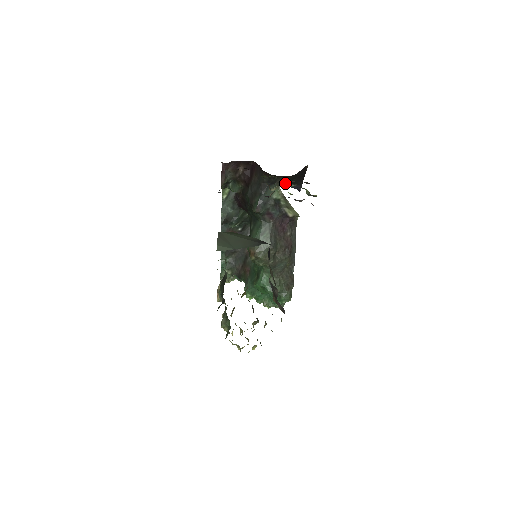
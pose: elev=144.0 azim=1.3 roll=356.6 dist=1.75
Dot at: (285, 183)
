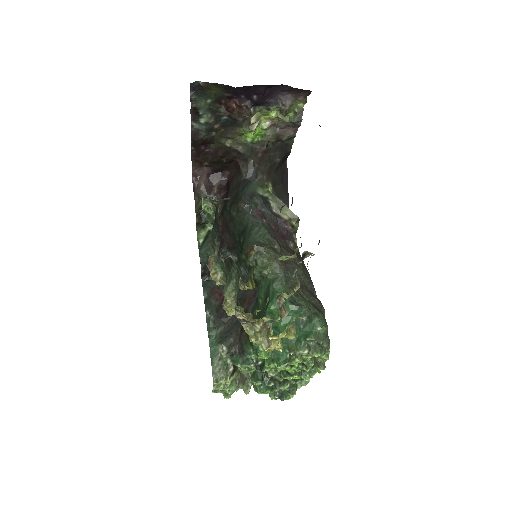
Dot at: occluded
